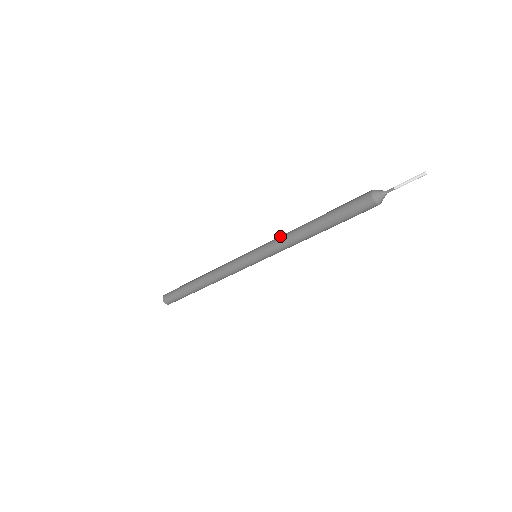
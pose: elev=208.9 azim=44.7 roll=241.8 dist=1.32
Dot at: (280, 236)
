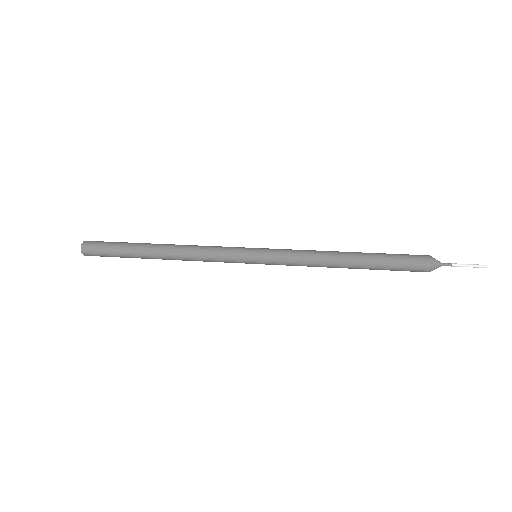
Dot at: (301, 263)
